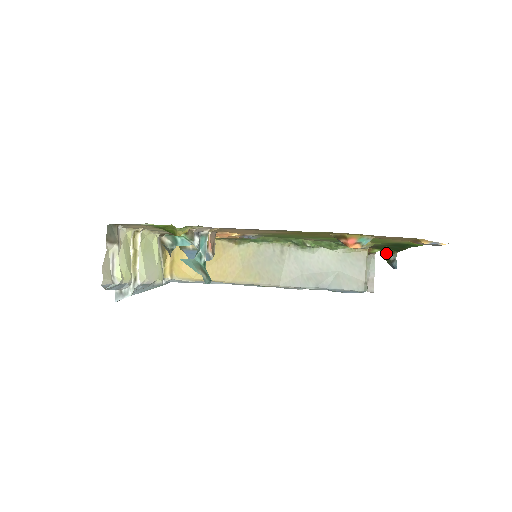
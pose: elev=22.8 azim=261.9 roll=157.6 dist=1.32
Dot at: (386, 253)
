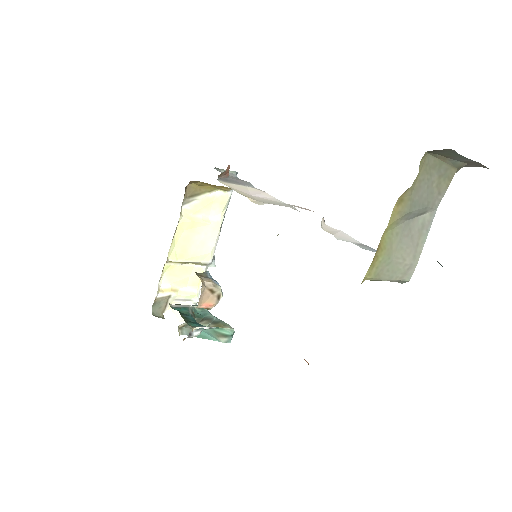
Dot at: occluded
